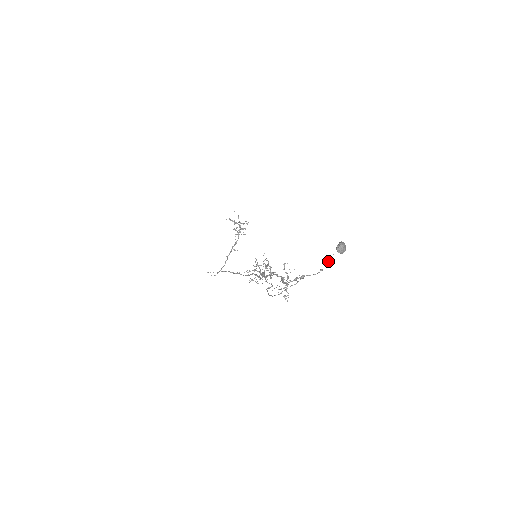
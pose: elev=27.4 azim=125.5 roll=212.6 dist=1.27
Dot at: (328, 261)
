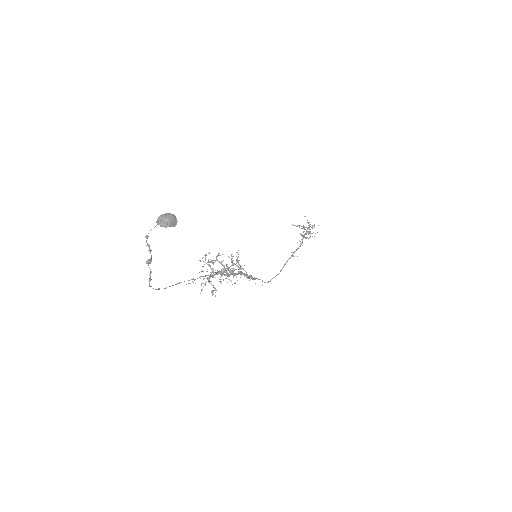
Dot at: (146, 238)
